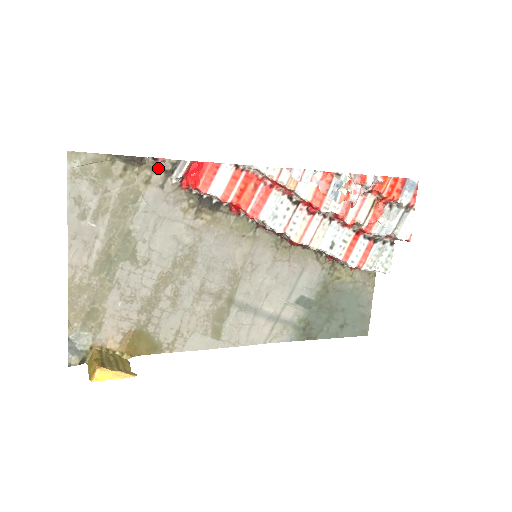
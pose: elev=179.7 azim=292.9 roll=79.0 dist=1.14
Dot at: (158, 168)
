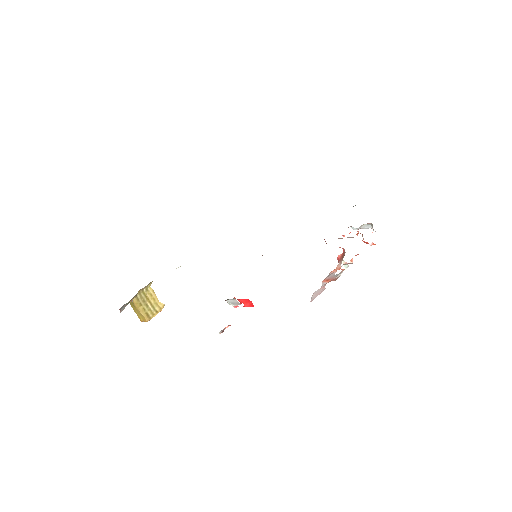
Dot at: occluded
